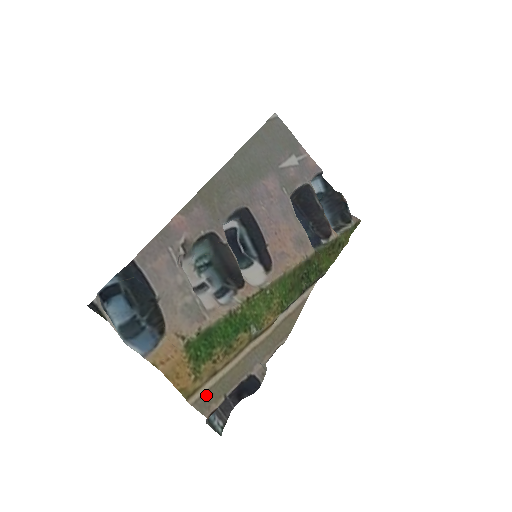
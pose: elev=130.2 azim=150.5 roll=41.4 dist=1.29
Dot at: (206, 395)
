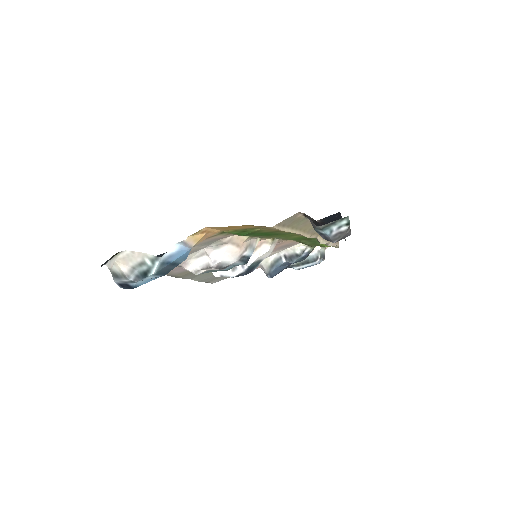
Dot at: (286, 225)
